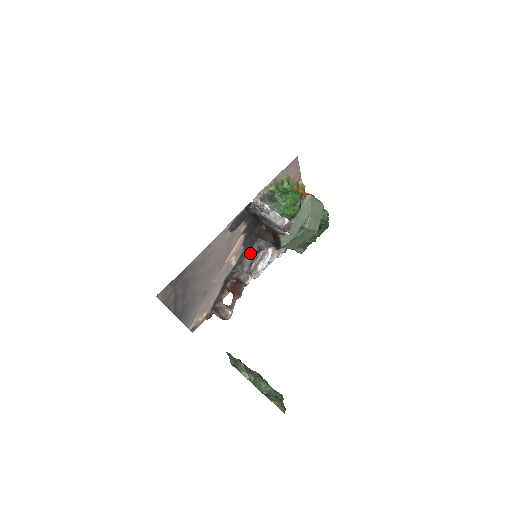
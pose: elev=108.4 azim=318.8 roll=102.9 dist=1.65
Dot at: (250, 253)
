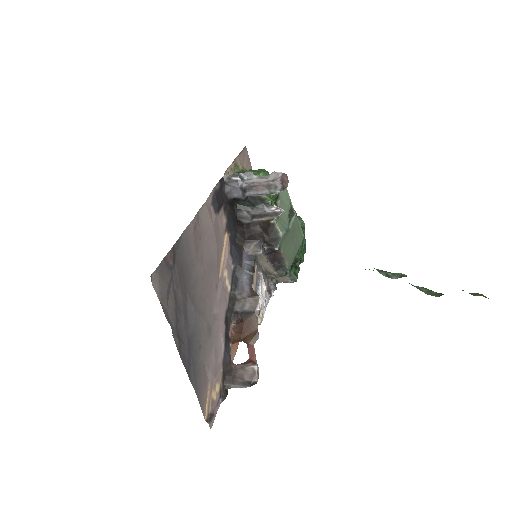
Dot at: (243, 268)
